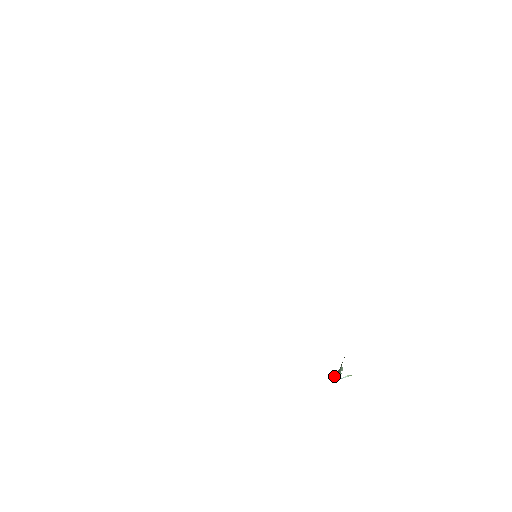
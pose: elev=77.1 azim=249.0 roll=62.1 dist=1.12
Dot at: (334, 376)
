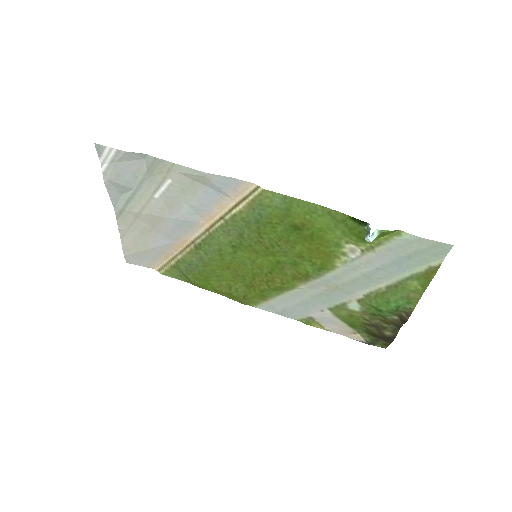
Dot at: (365, 239)
